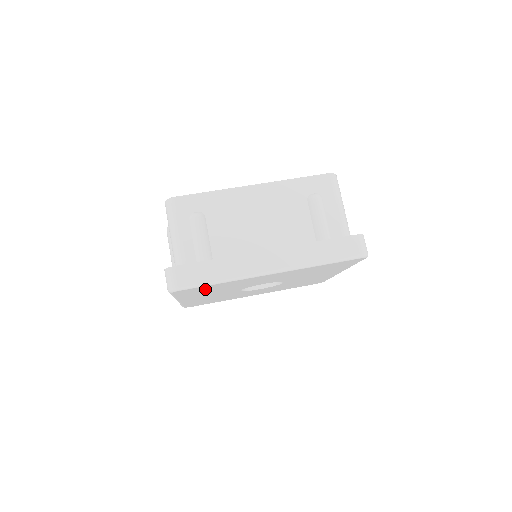
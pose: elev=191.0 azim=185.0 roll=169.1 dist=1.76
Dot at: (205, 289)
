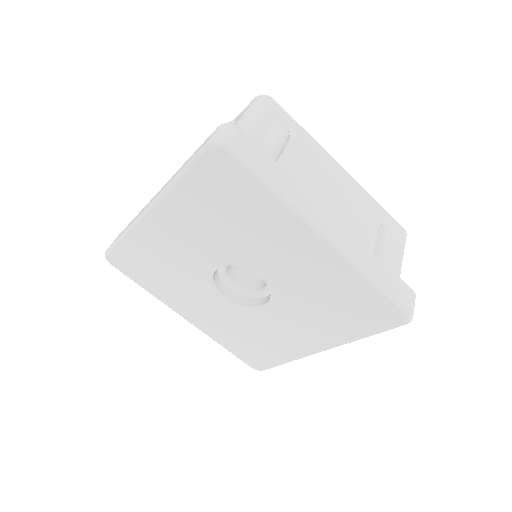
Dot at: (231, 194)
